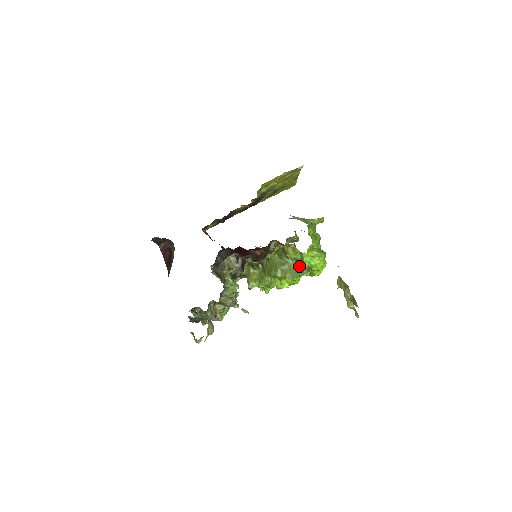
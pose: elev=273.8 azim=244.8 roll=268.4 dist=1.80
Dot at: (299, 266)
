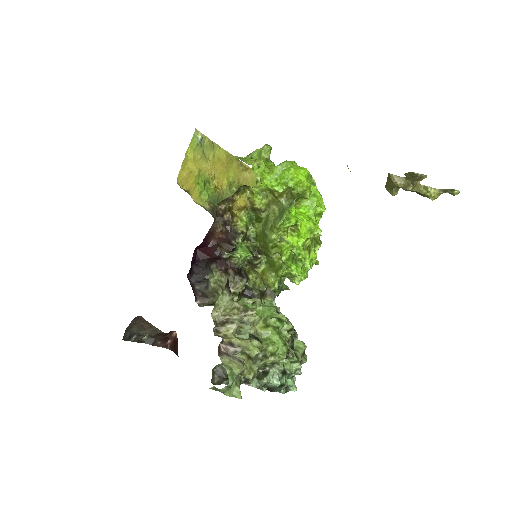
Dot at: (280, 203)
